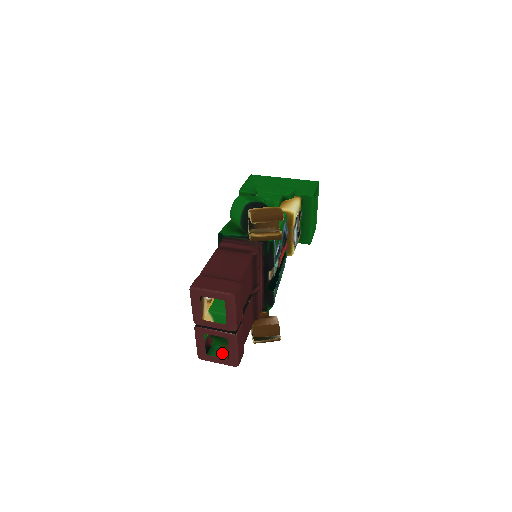
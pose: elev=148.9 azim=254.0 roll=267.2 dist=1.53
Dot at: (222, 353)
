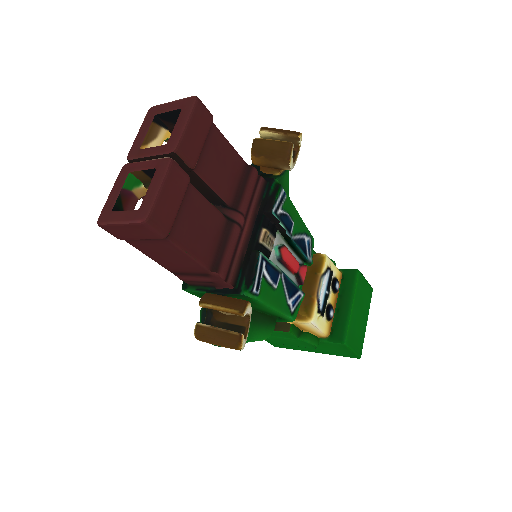
Dot at: occluded
